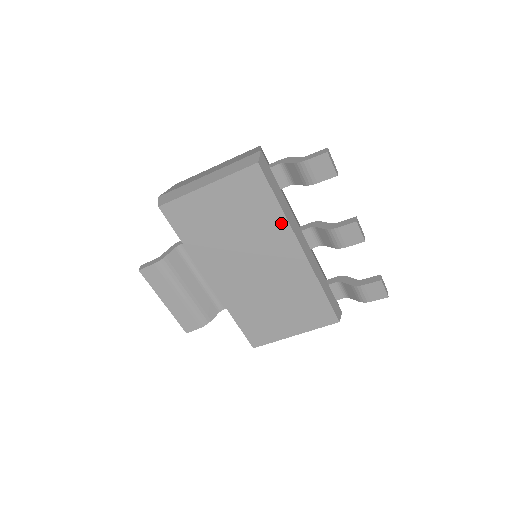
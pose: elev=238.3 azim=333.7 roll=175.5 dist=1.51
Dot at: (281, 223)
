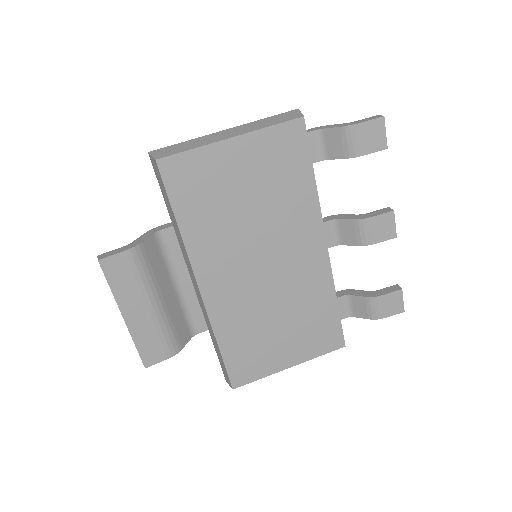
Dot at: (311, 204)
